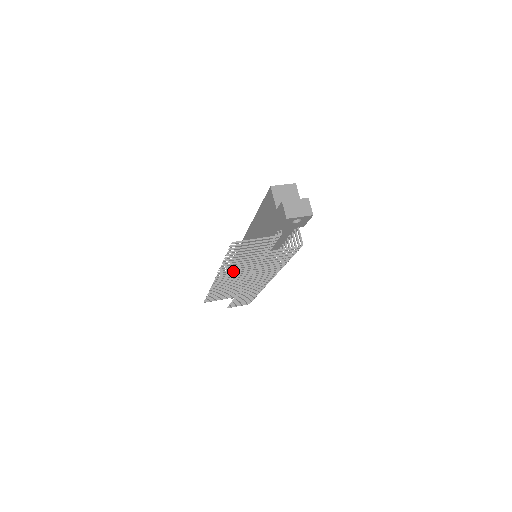
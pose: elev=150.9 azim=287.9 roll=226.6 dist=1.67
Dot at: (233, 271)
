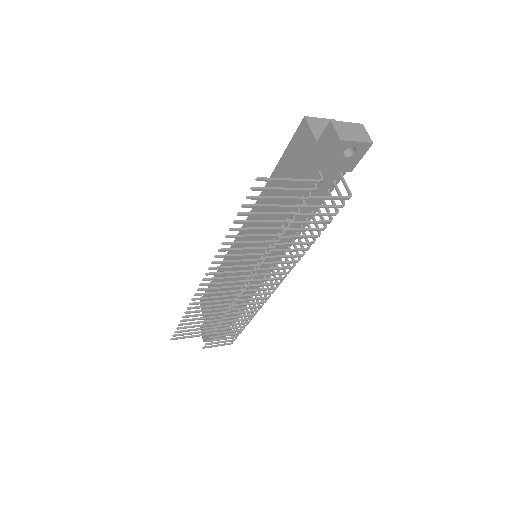
Dot at: occluded
